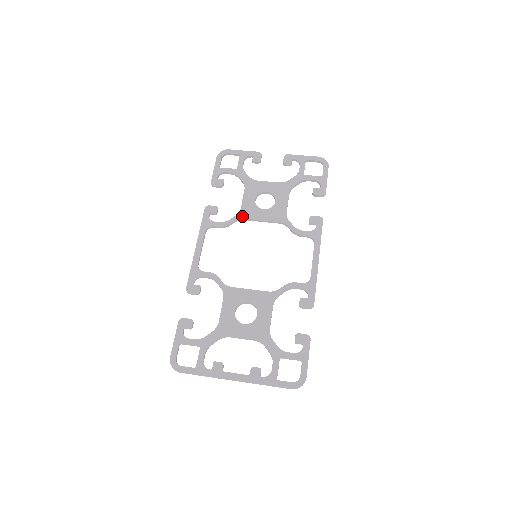
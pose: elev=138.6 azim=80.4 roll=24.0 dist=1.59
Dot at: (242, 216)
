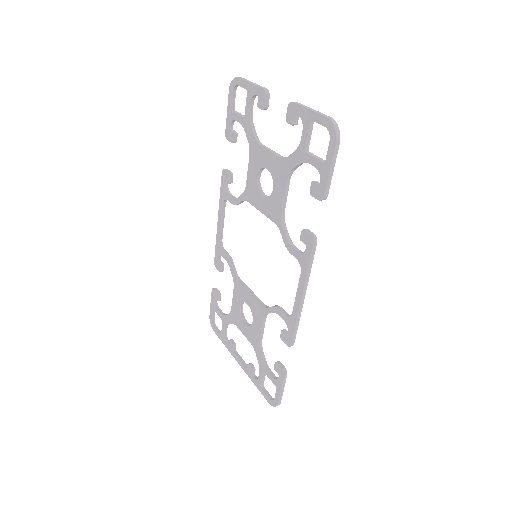
Dot at: (246, 197)
